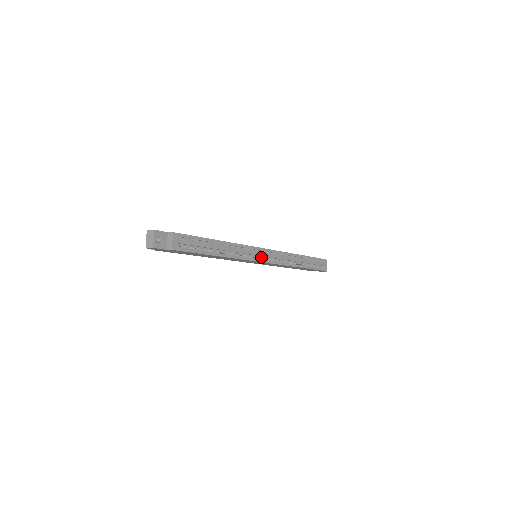
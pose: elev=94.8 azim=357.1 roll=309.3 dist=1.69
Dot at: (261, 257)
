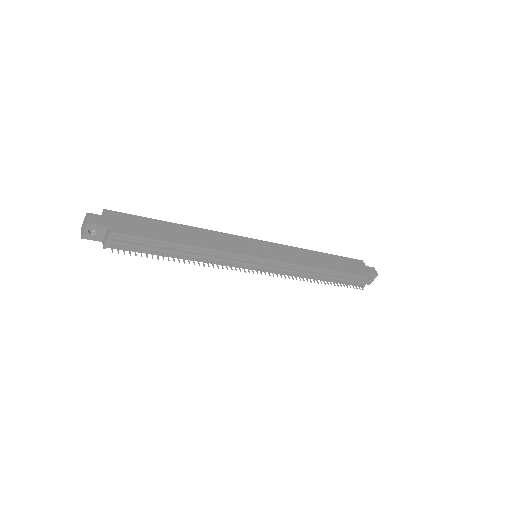
Dot at: (255, 265)
